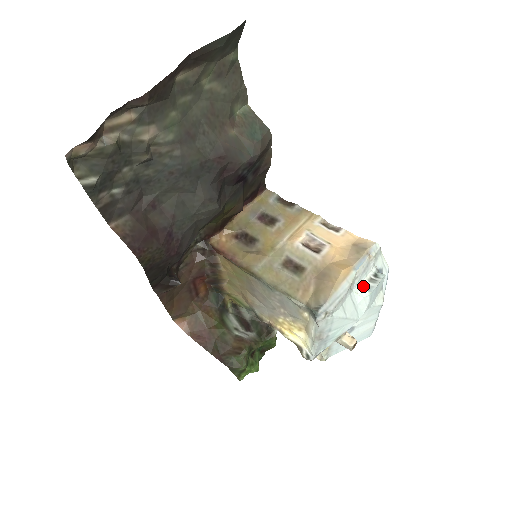
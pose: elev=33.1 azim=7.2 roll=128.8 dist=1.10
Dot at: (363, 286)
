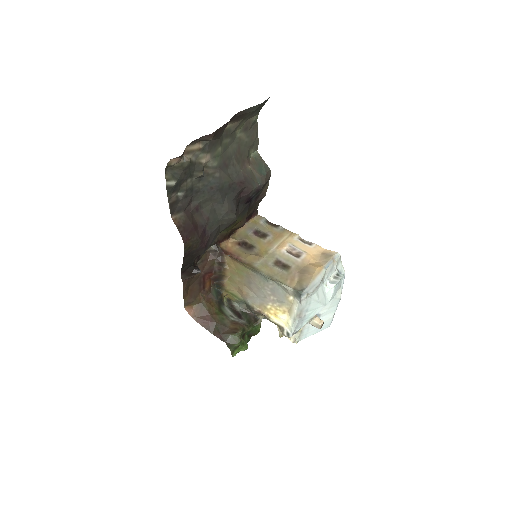
Dot at: (330, 281)
